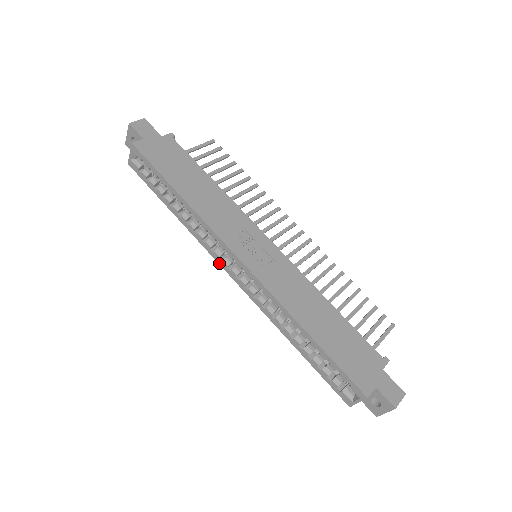
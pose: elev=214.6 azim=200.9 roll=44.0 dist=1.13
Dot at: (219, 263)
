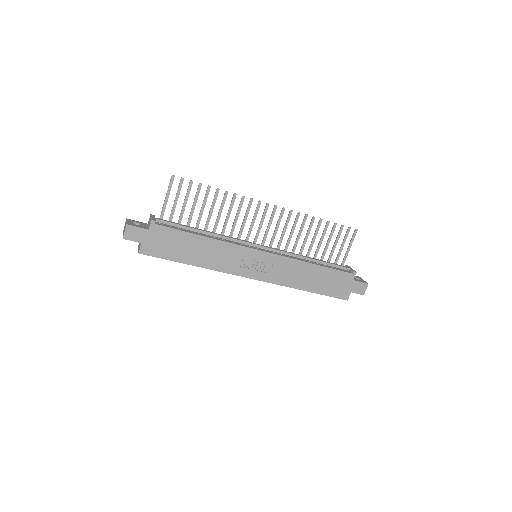
Dot at: occluded
